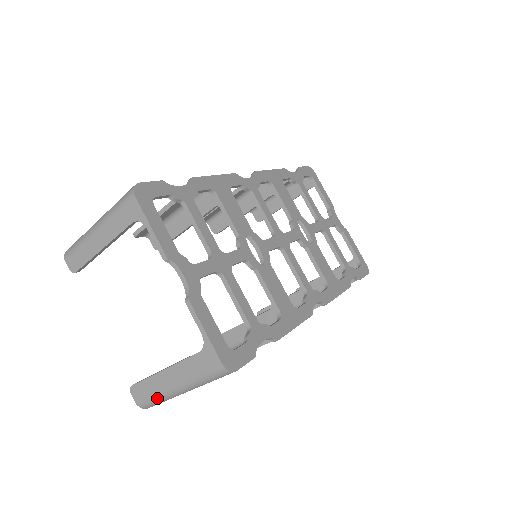
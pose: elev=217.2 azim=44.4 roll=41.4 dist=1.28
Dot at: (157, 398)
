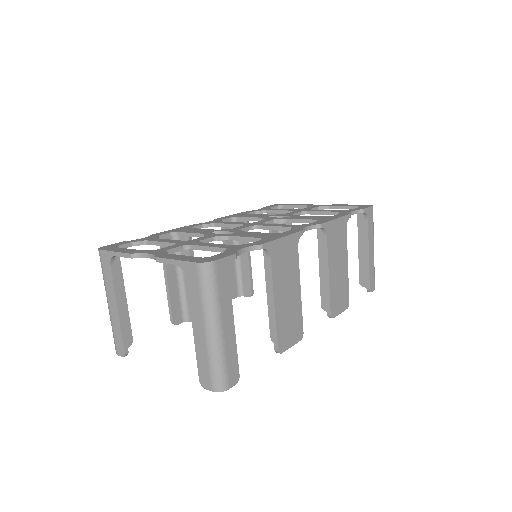
Dot at: (213, 362)
